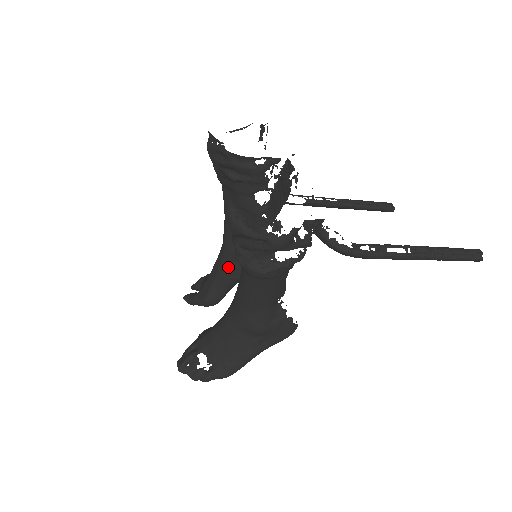
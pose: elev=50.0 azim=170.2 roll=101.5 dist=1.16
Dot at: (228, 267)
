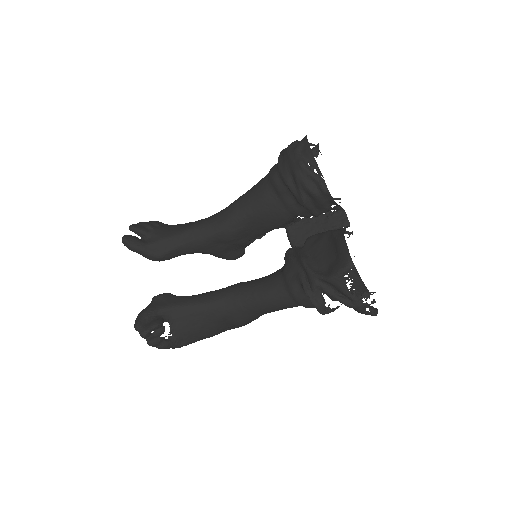
Dot at: (209, 243)
